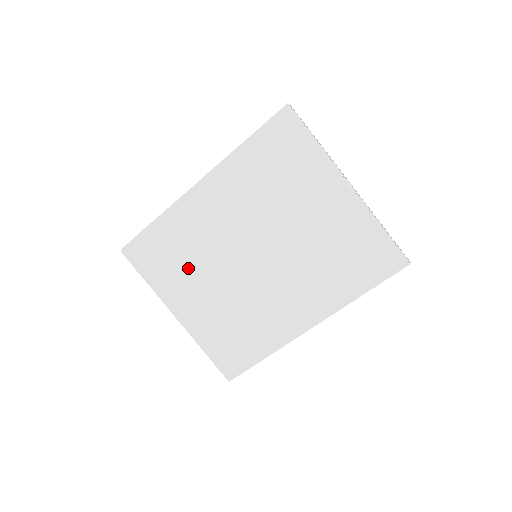
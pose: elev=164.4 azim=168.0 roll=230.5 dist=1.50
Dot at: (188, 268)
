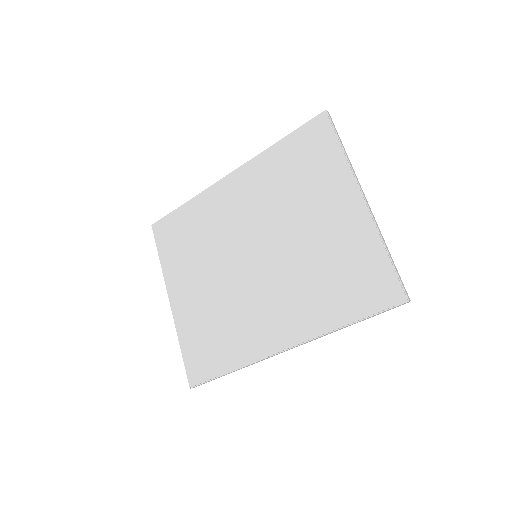
Dot at: (195, 254)
